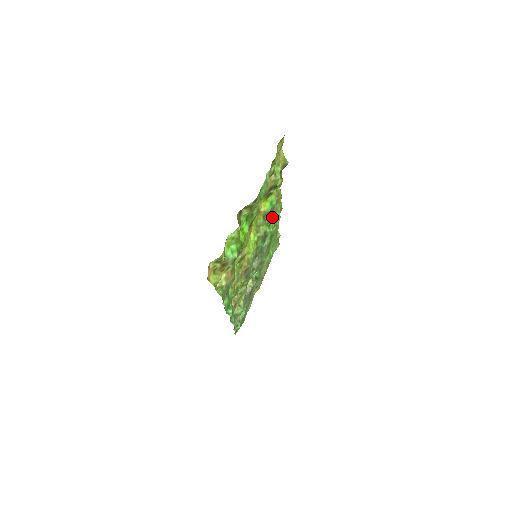
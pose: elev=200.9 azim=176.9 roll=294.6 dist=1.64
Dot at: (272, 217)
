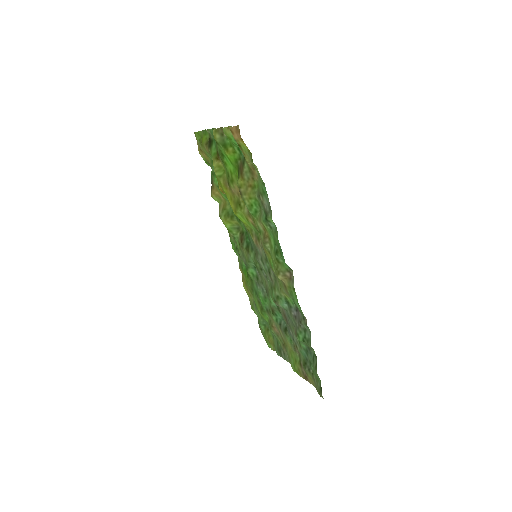
Dot at: (237, 221)
